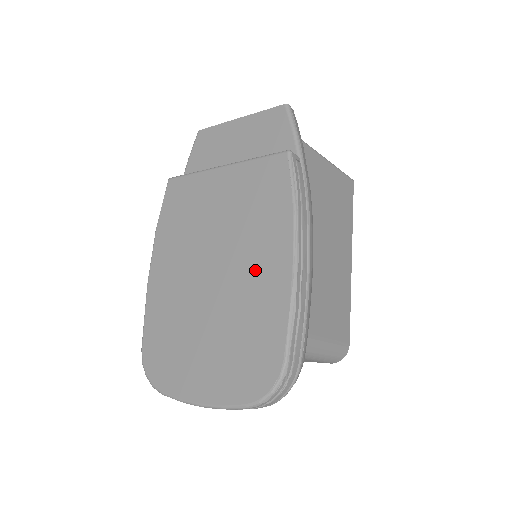
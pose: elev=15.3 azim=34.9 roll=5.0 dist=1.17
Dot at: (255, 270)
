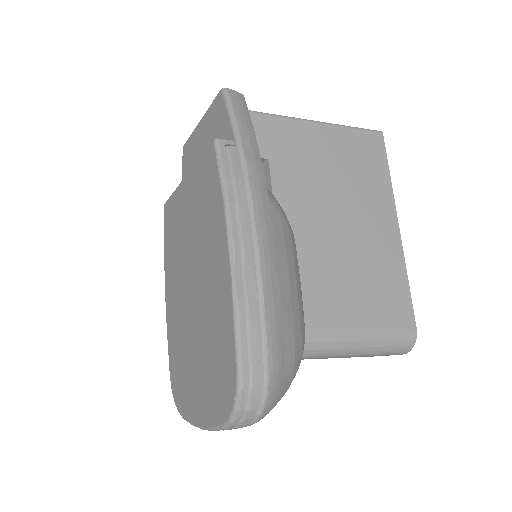
Dot at: (211, 277)
